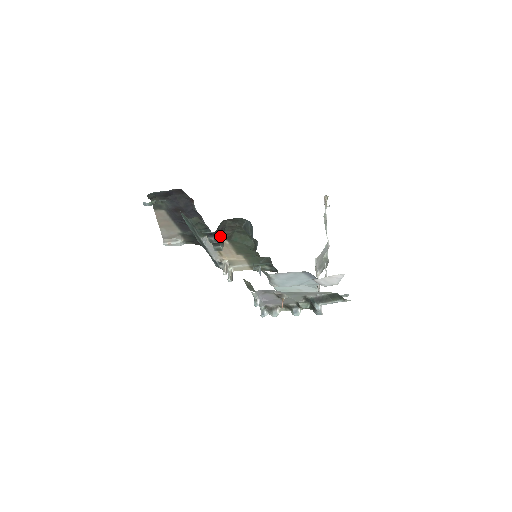
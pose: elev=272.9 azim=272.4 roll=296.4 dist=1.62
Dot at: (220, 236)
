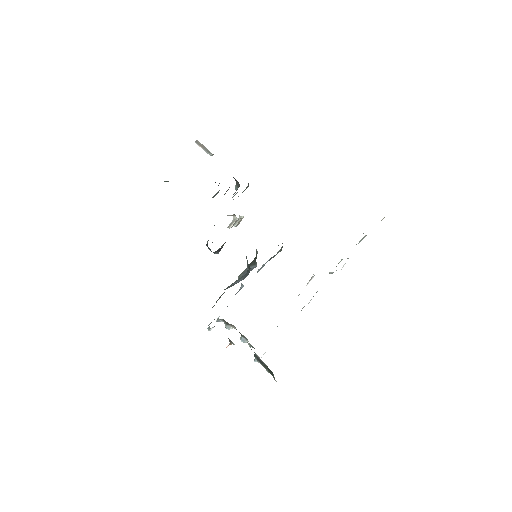
Dot at: (219, 251)
